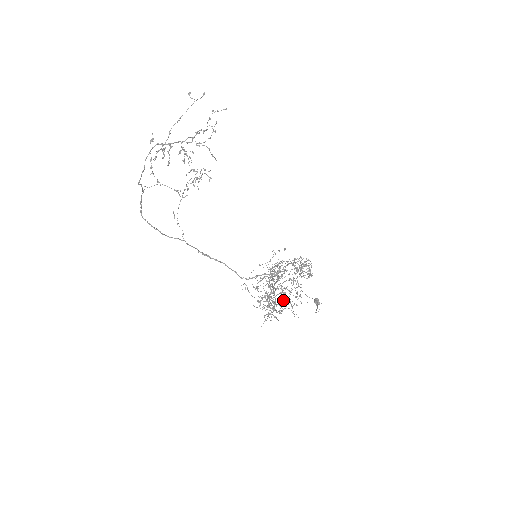
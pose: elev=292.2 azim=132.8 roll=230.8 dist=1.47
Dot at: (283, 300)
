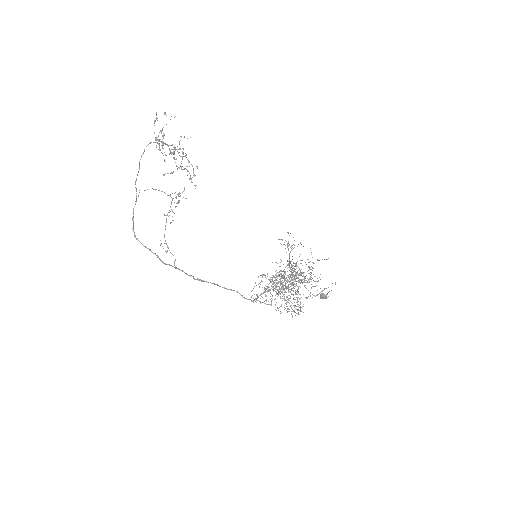
Dot at: occluded
